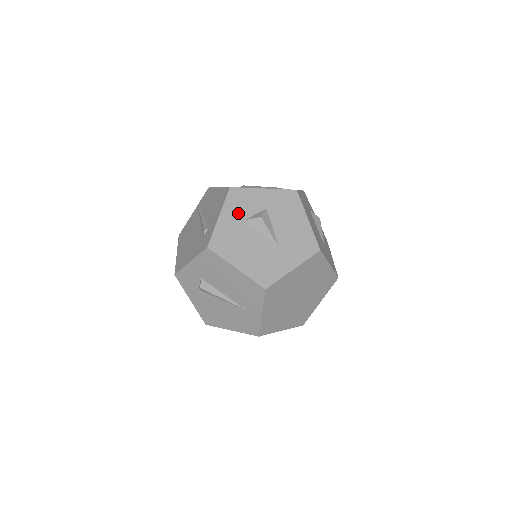
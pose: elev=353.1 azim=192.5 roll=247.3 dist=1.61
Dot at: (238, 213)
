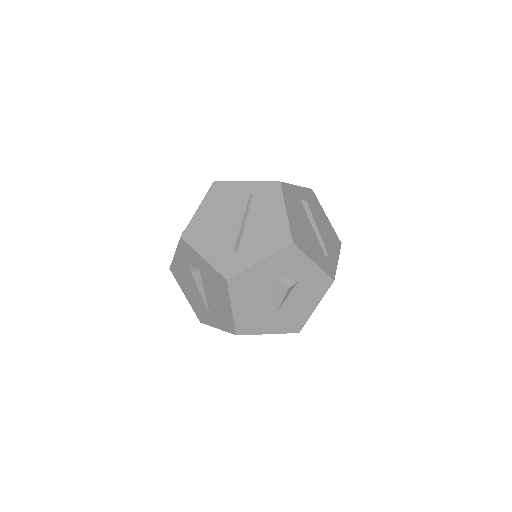
Dot at: (276, 269)
